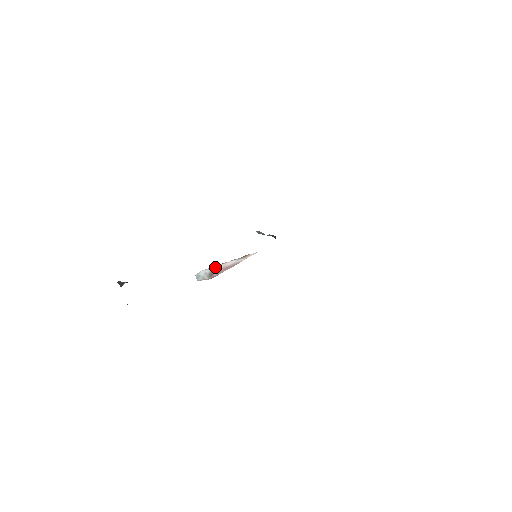
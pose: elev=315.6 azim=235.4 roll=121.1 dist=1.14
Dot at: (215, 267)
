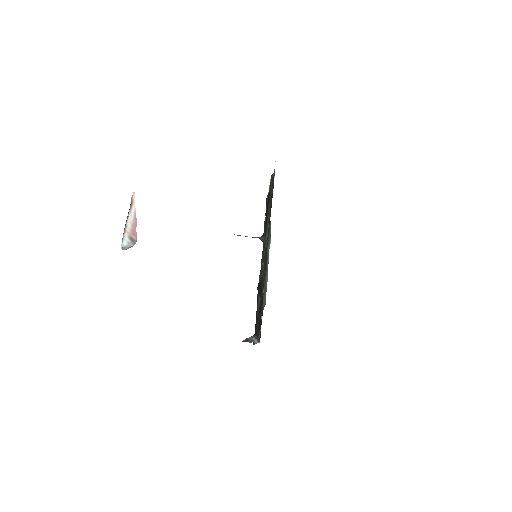
Dot at: (127, 231)
